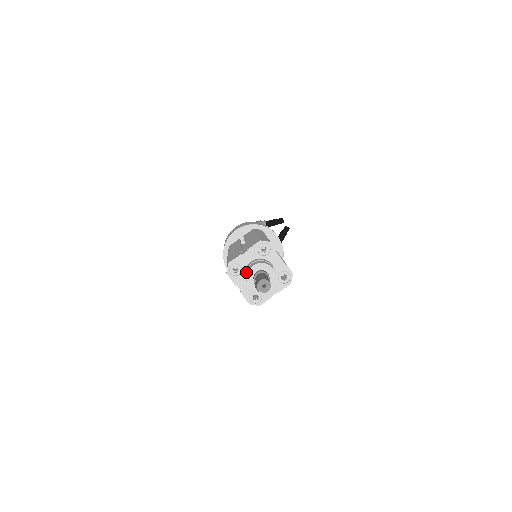
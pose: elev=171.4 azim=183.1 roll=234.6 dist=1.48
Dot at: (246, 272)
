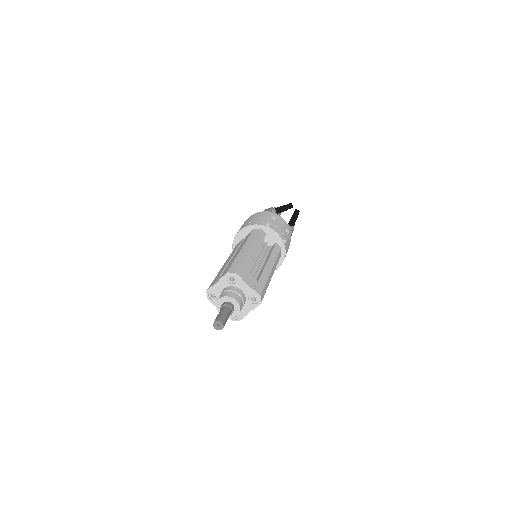
Dot at: occluded
